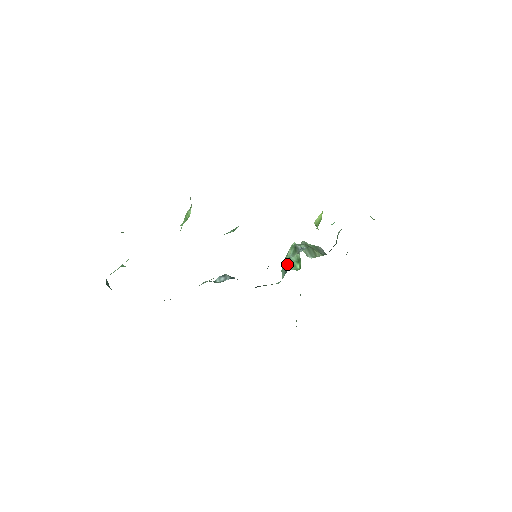
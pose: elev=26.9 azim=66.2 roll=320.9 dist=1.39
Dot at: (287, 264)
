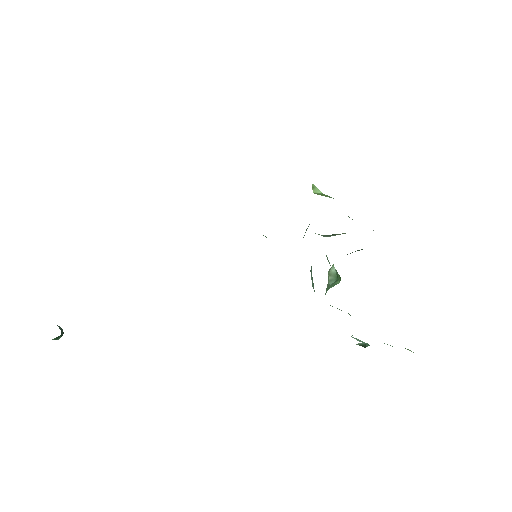
Dot at: (311, 267)
